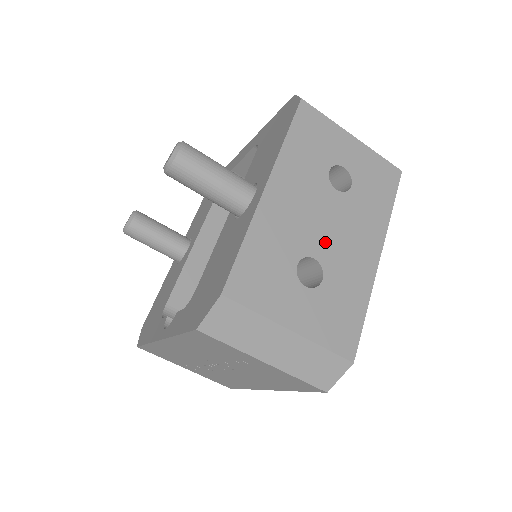
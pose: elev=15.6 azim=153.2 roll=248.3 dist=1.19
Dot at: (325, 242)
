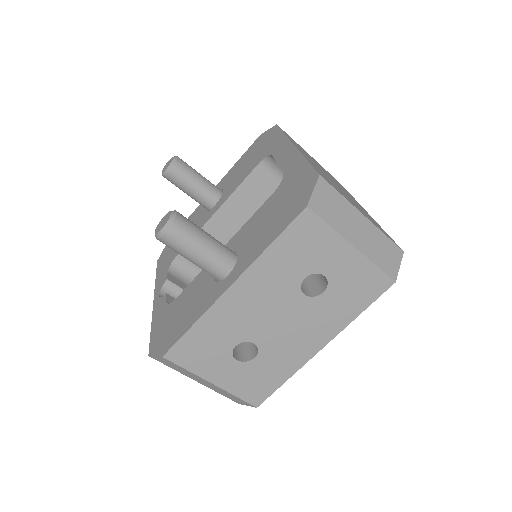
Dot at: (271, 333)
